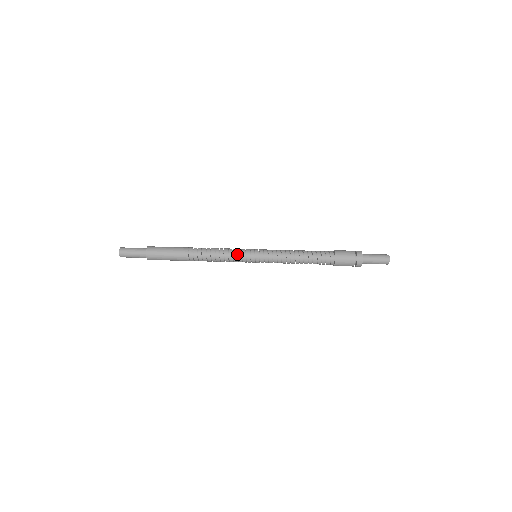
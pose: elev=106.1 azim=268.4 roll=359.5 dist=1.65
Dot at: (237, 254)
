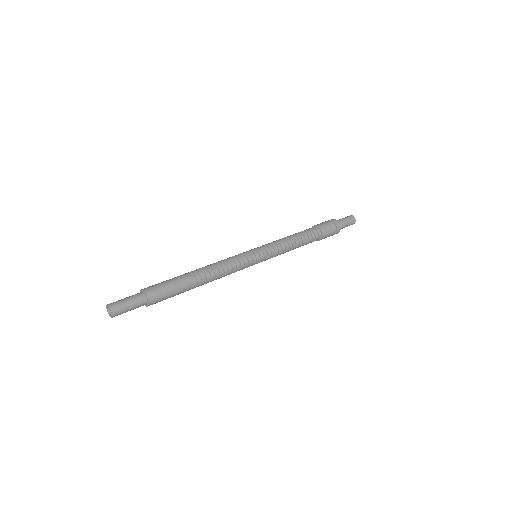
Dot at: (242, 260)
